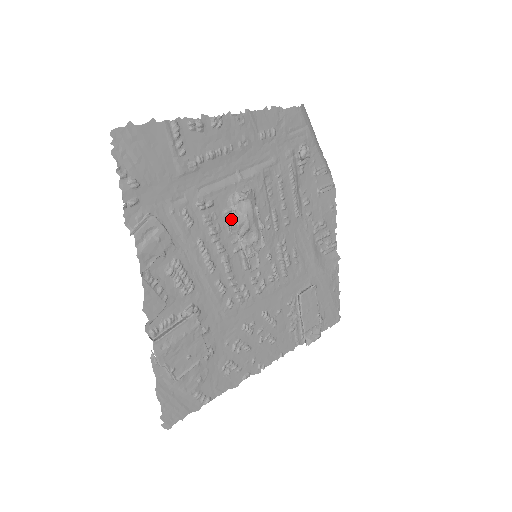
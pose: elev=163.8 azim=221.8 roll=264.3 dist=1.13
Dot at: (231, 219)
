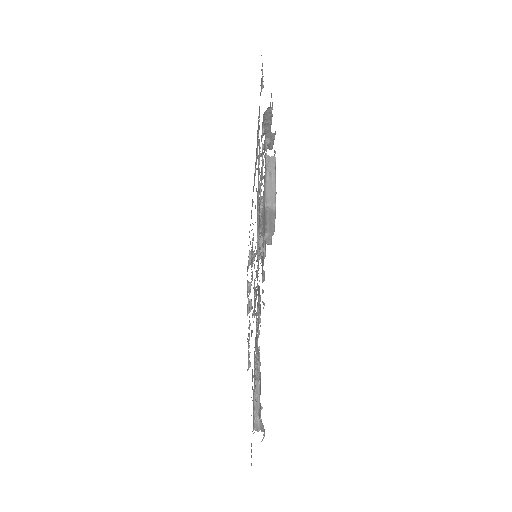
Dot at: occluded
